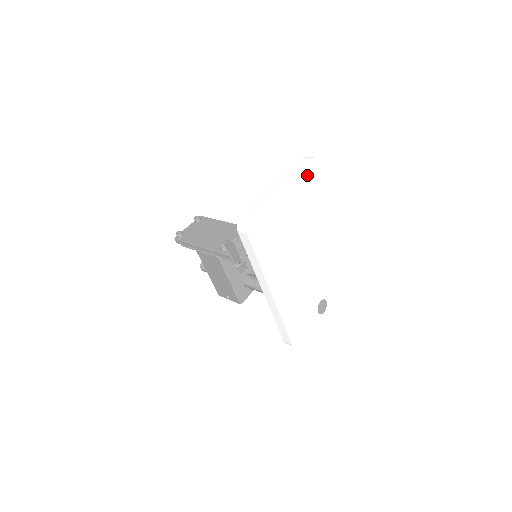
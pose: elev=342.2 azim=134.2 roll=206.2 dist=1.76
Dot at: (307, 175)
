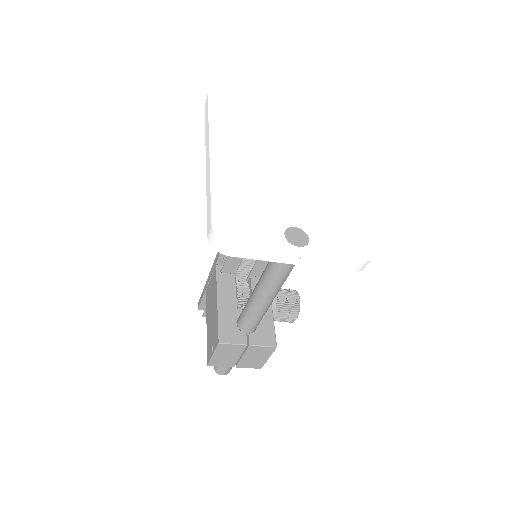
Dot at: (308, 117)
